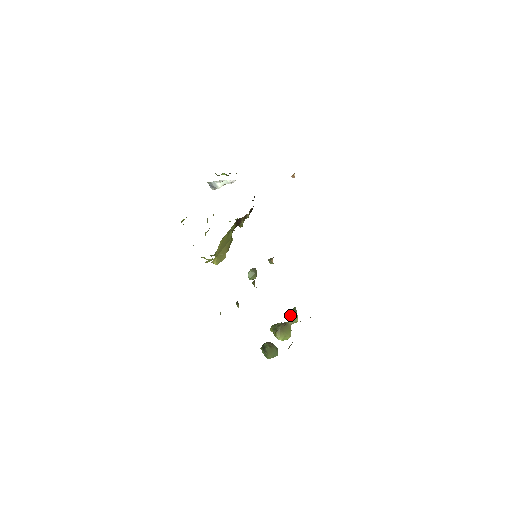
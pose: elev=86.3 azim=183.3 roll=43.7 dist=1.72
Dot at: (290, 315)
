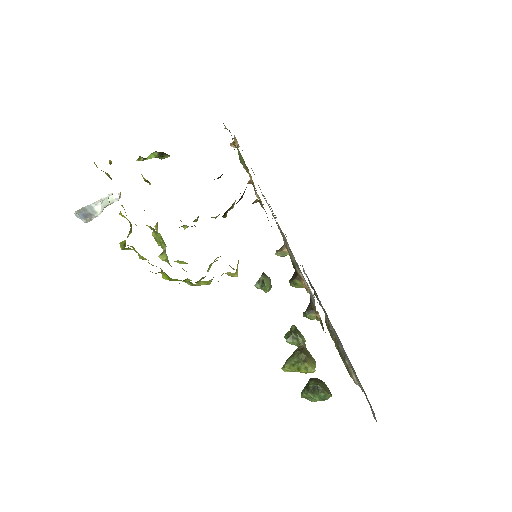
Dot at: (292, 339)
